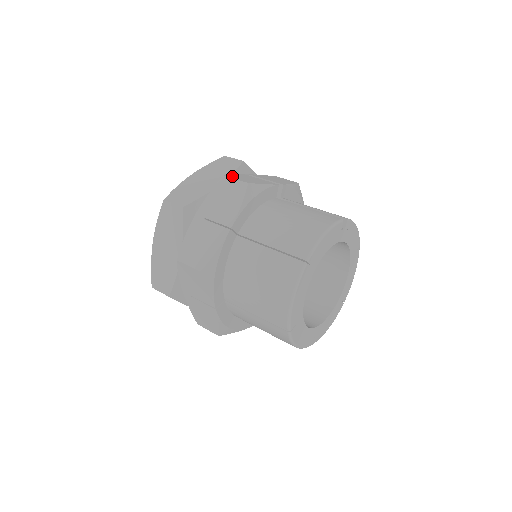
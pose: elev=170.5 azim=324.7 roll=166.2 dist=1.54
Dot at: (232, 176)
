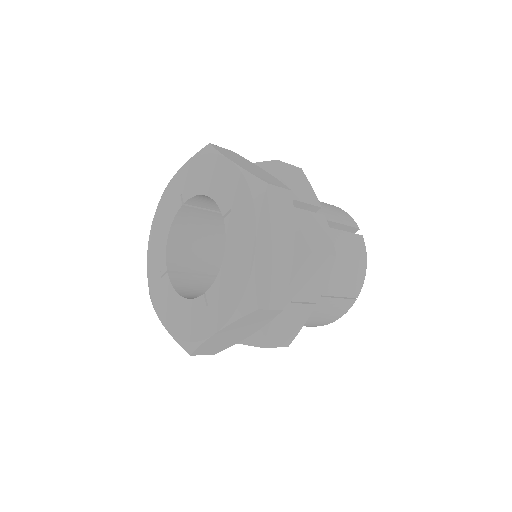
Dot at: (312, 243)
